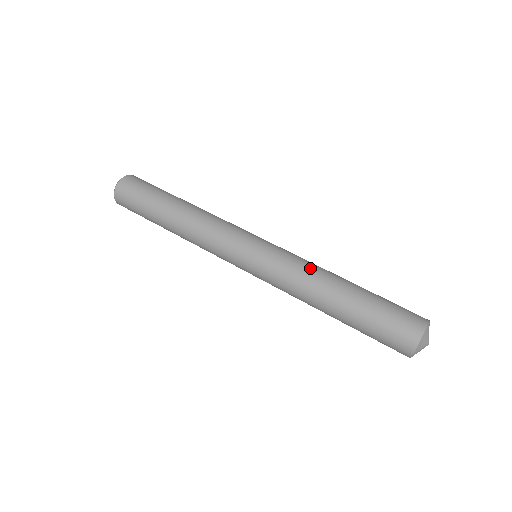
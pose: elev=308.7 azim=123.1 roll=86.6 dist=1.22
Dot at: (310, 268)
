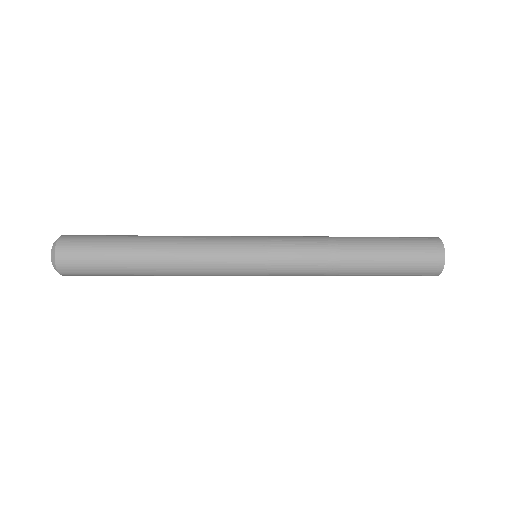
Dot at: (318, 236)
